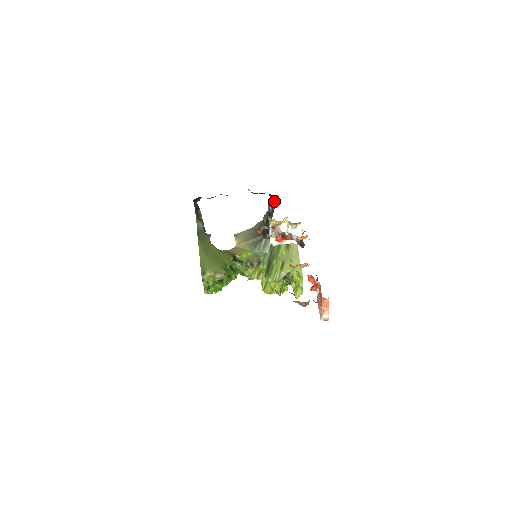
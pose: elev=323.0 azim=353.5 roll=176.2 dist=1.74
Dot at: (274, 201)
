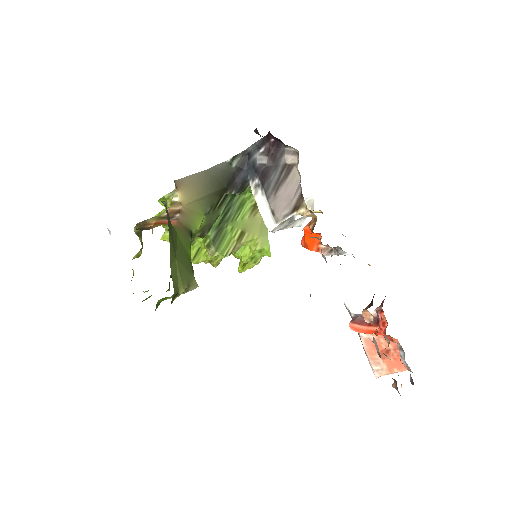
Dot at: (281, 152)
